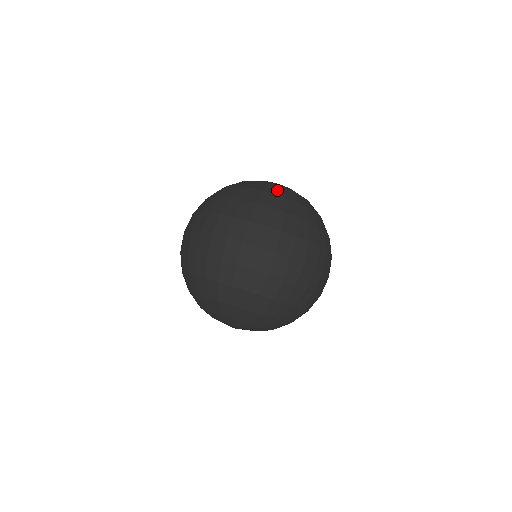
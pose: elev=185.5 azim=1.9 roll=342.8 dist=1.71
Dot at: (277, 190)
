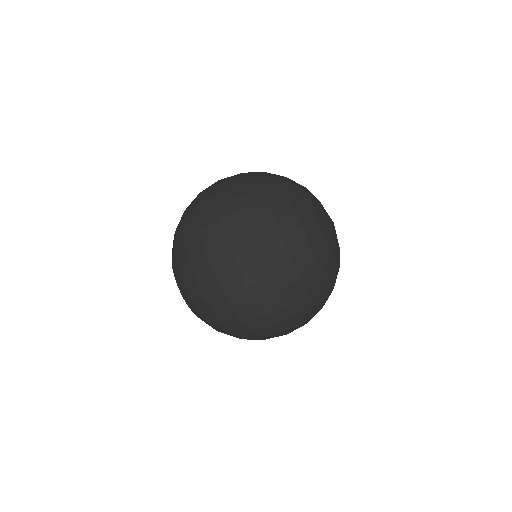
Dot at: (324, 255)
